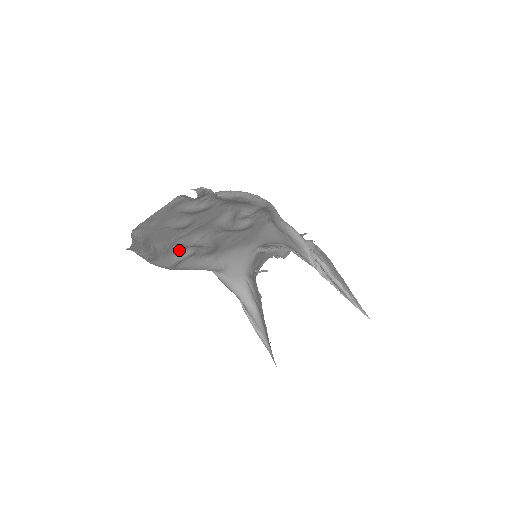
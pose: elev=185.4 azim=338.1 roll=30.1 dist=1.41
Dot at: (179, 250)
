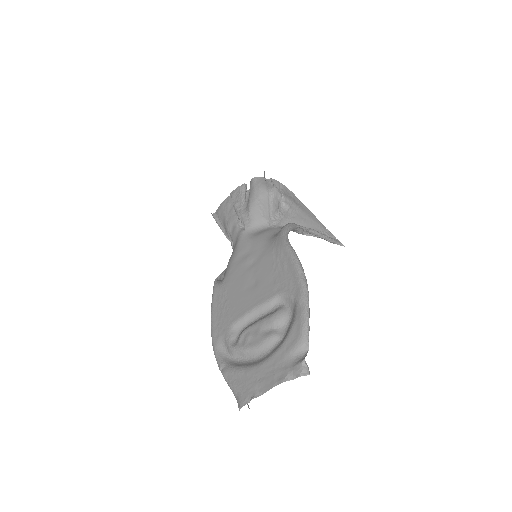
Dot at: (227, 329)
